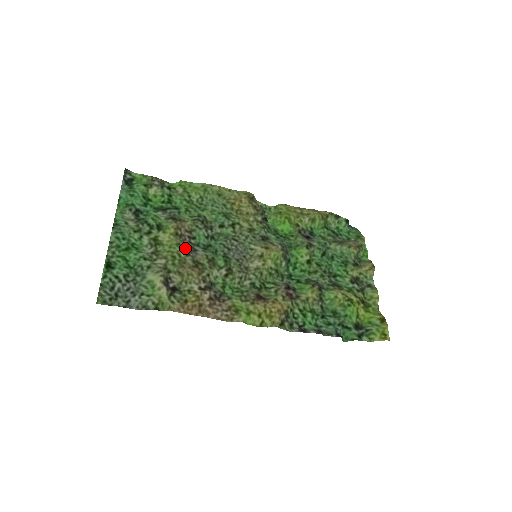
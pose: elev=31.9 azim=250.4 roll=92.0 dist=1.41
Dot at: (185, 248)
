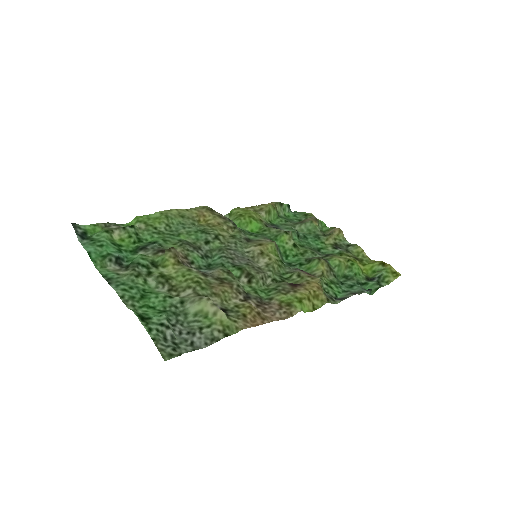
Dot at: (198, 271)
